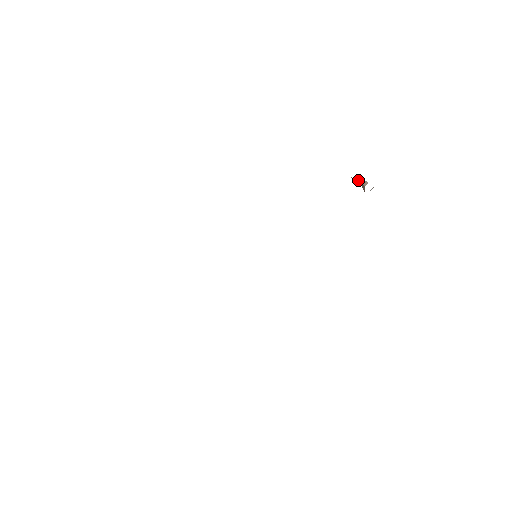
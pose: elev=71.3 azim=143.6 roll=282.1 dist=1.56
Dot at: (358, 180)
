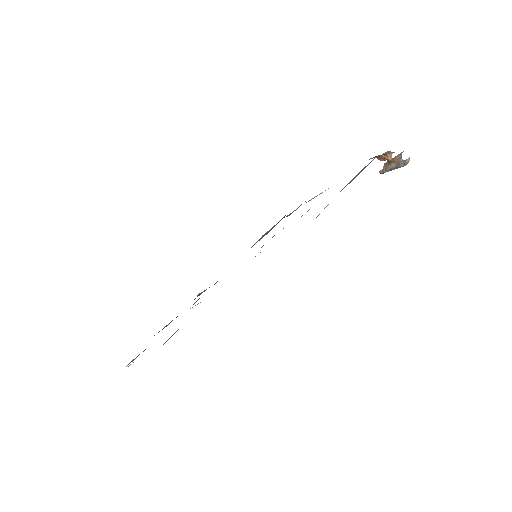
Dot at: (390, 157)
